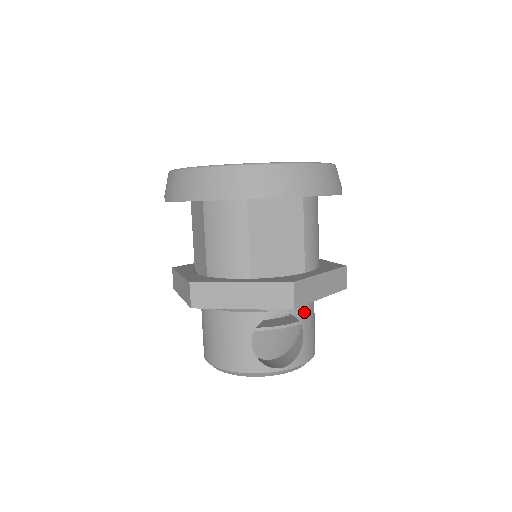
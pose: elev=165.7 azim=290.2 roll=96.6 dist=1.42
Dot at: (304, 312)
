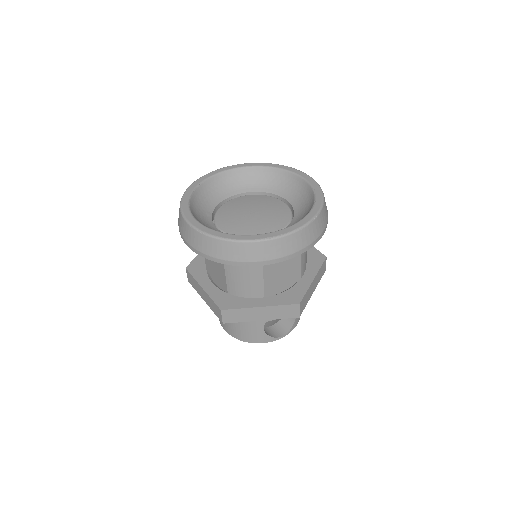
Dot at: occluded
